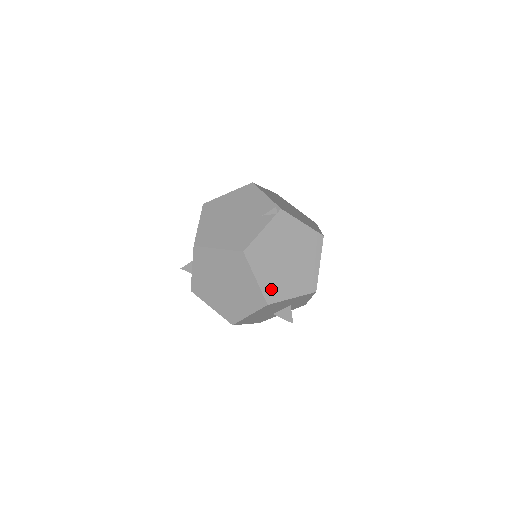
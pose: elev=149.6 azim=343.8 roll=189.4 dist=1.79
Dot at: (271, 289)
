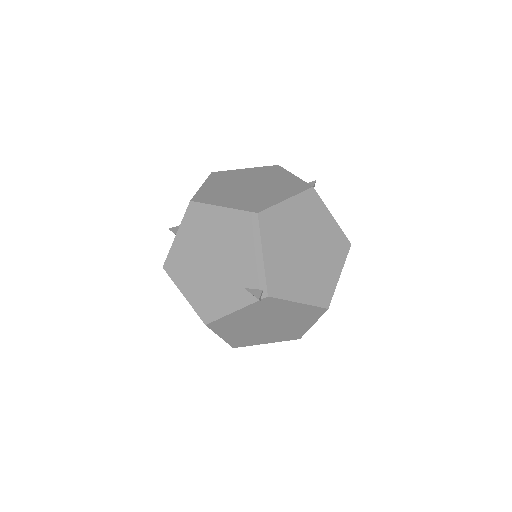
Dot at: (240, 341)
